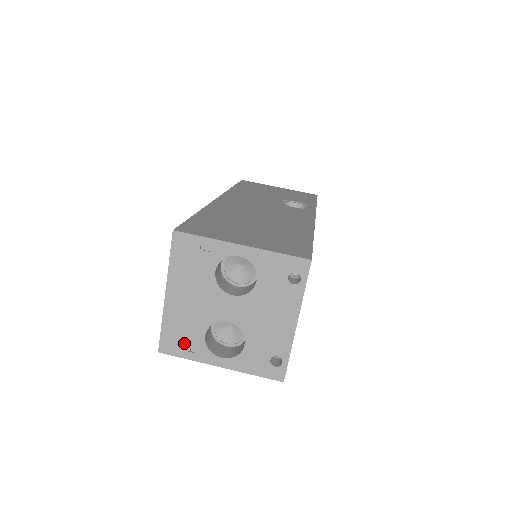
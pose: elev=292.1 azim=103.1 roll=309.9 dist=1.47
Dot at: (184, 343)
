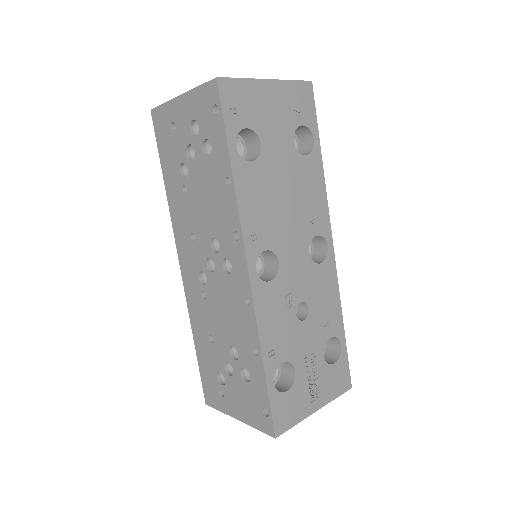
Dot at: occluded
